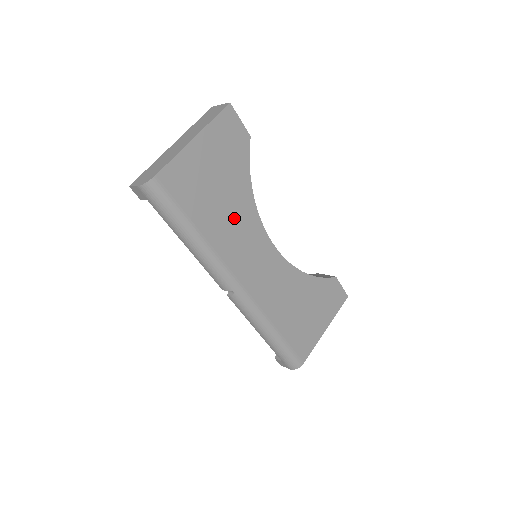
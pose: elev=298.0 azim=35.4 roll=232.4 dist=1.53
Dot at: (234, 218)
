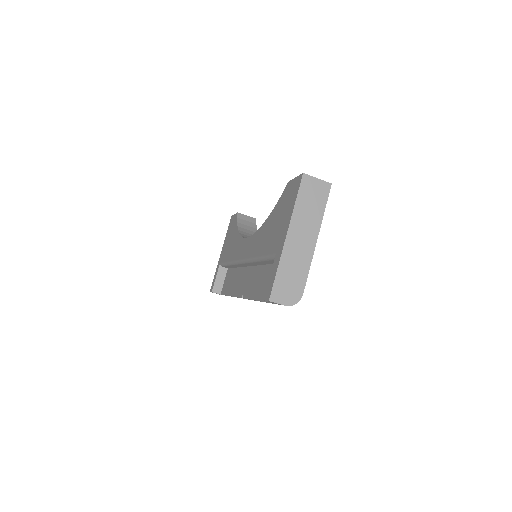
Dot at: occluded
